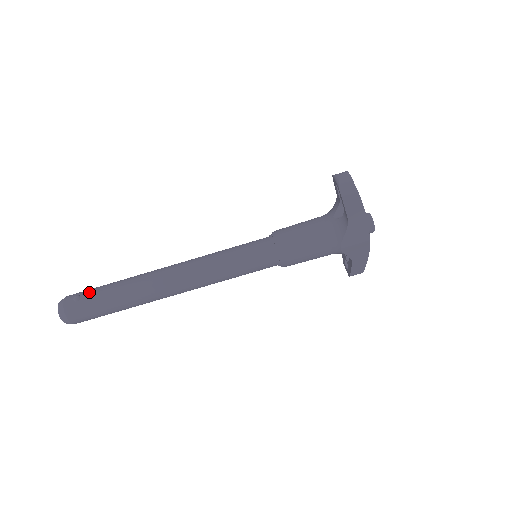
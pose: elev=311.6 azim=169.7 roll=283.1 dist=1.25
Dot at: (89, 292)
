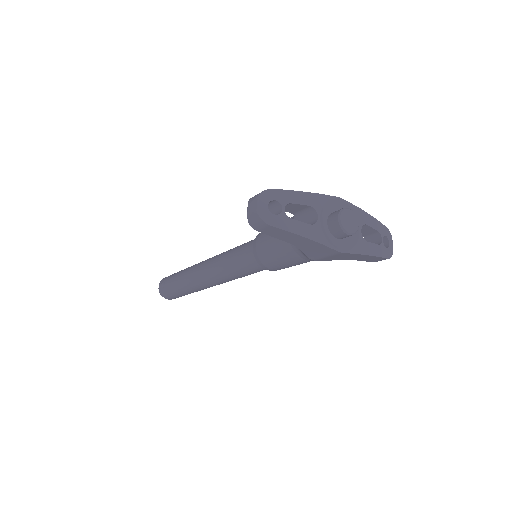
Dot at: (168, 280)
